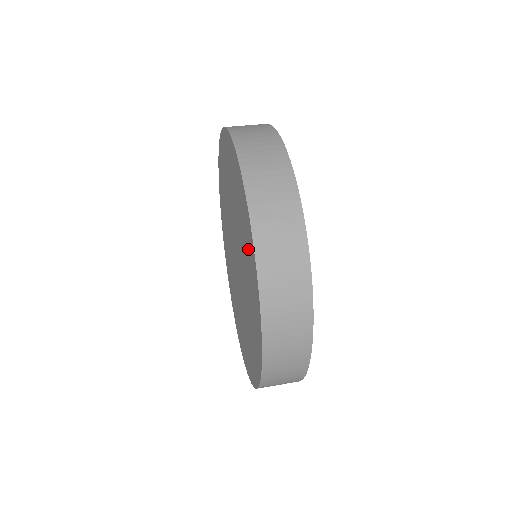
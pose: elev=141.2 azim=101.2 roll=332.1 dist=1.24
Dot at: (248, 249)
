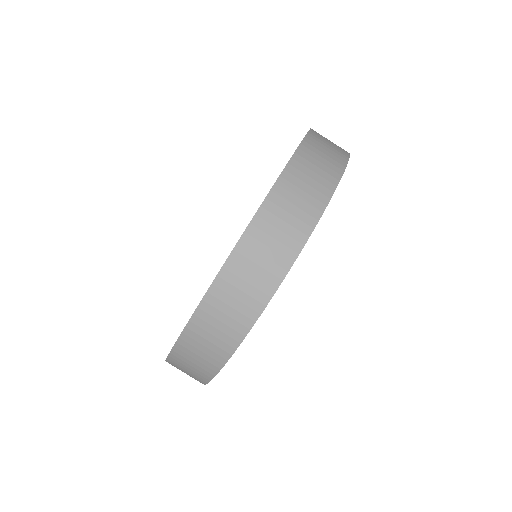
Dot at: occluded
